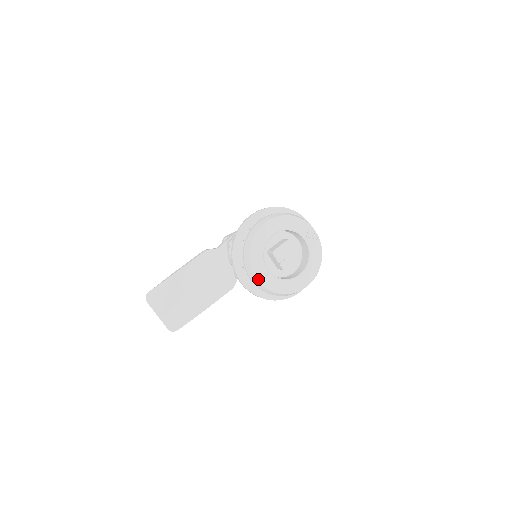
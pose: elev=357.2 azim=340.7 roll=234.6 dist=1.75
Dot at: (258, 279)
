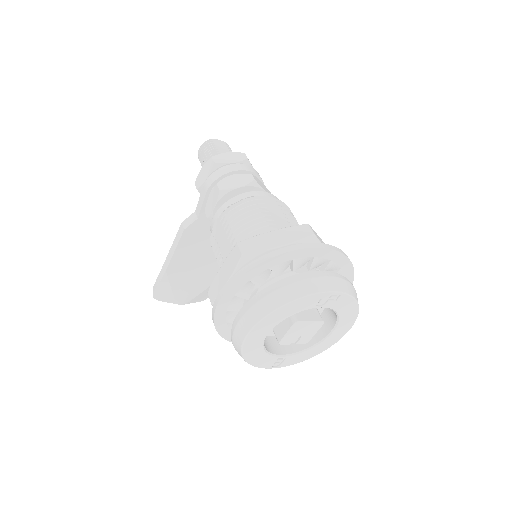
Dot at: occluded
